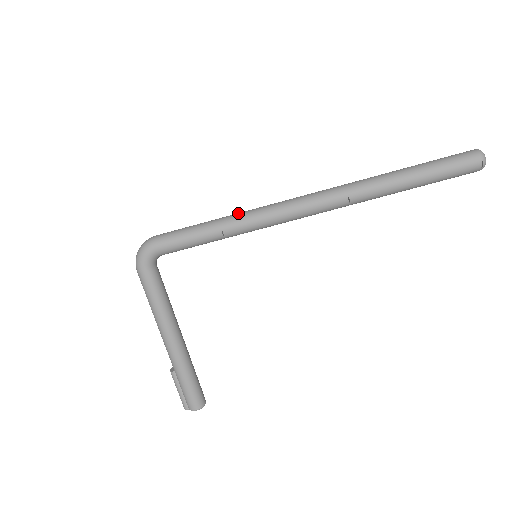
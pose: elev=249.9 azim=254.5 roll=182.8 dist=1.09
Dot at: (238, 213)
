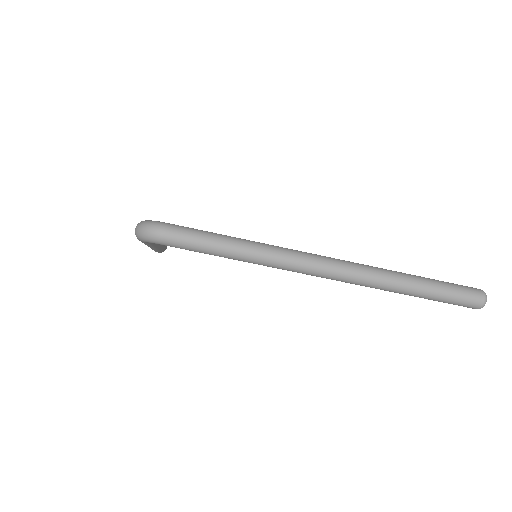
Dot at: (257, 253)
